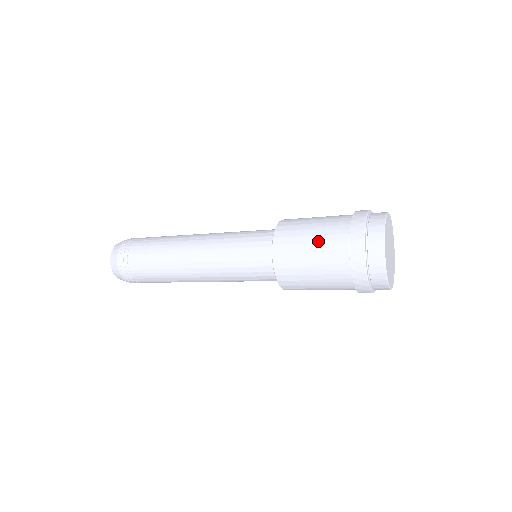
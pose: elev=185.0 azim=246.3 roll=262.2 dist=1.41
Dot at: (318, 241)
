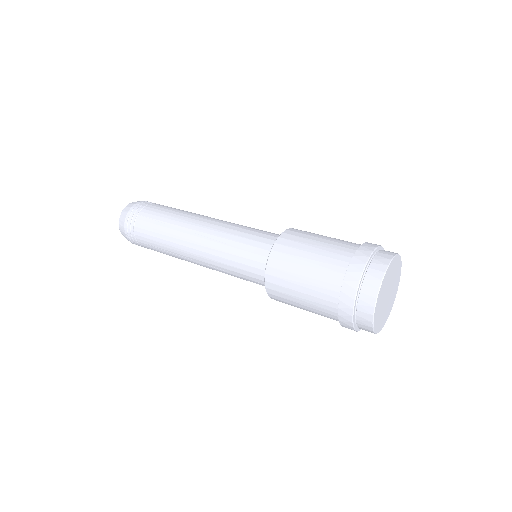
Dot at: (316, 260)
